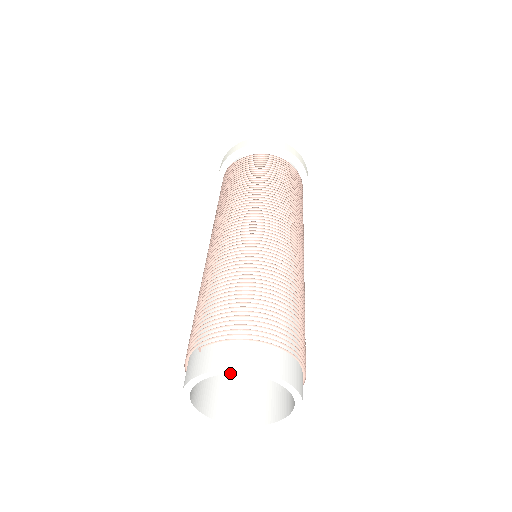
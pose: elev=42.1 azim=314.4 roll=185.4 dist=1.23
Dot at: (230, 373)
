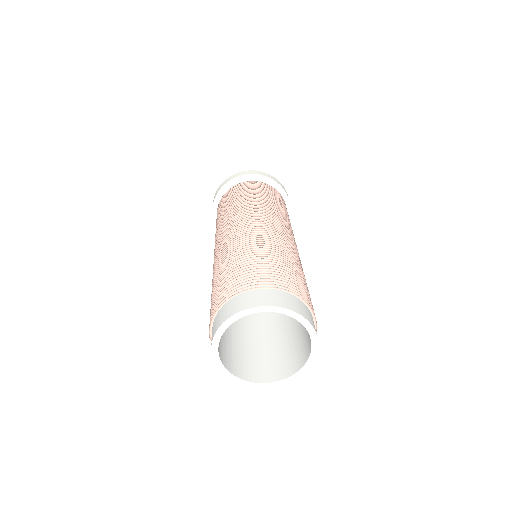
Dot at: (222, 334)
